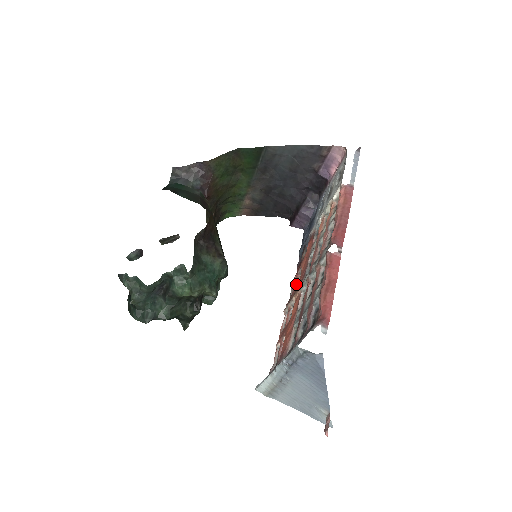
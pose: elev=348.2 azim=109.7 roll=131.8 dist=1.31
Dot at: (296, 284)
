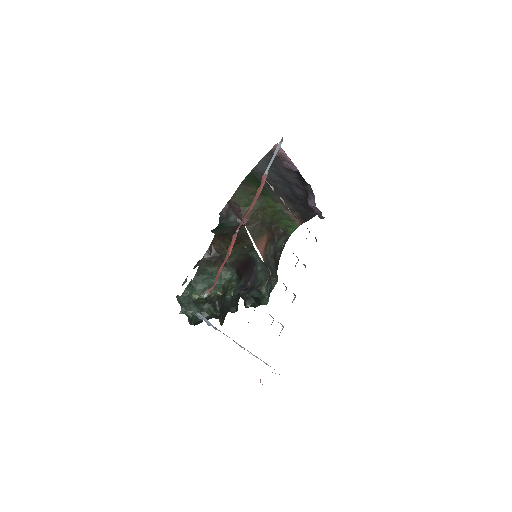
Dot at: occluded
